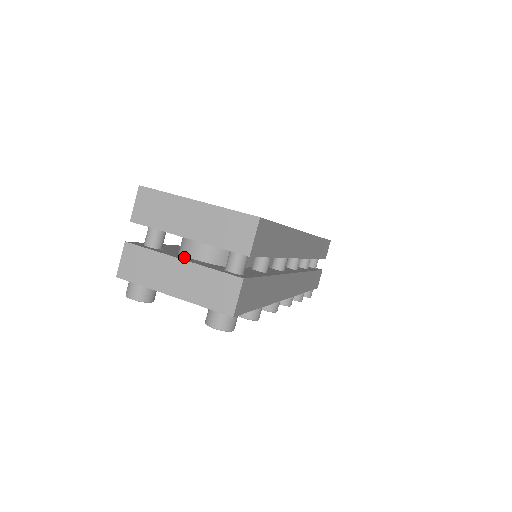
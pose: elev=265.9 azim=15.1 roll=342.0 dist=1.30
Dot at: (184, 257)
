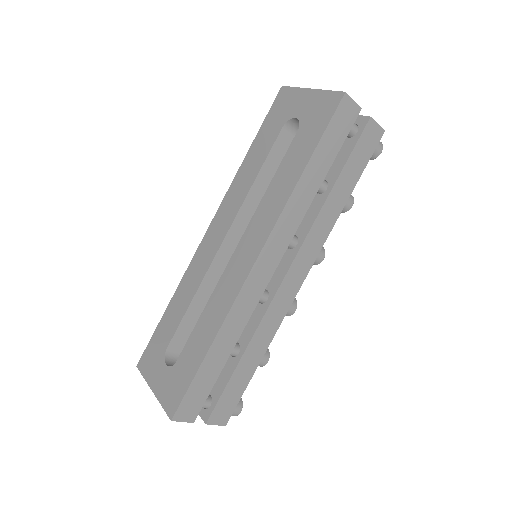
Dot at: occluded
